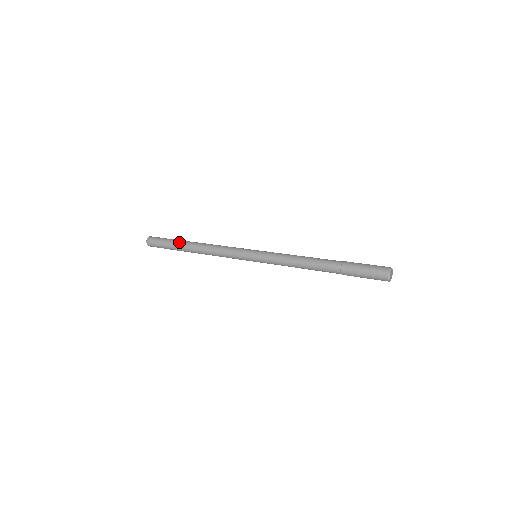
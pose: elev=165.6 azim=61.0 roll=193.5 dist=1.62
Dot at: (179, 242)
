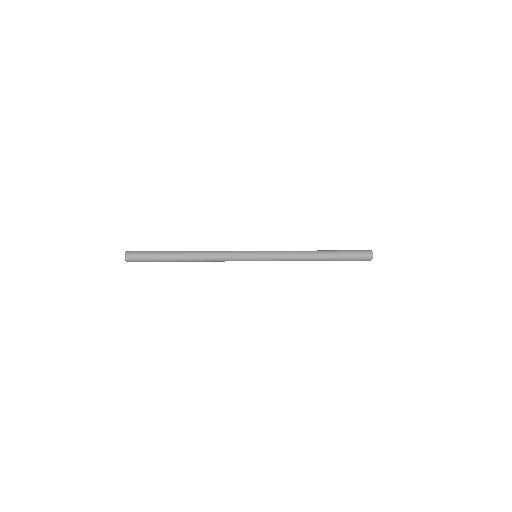
Dot at: (170, 251)
